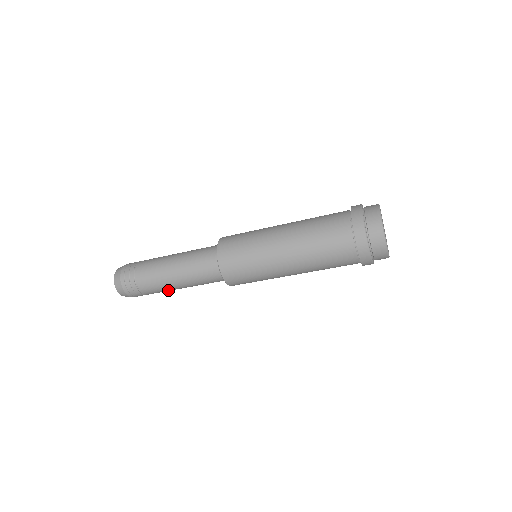
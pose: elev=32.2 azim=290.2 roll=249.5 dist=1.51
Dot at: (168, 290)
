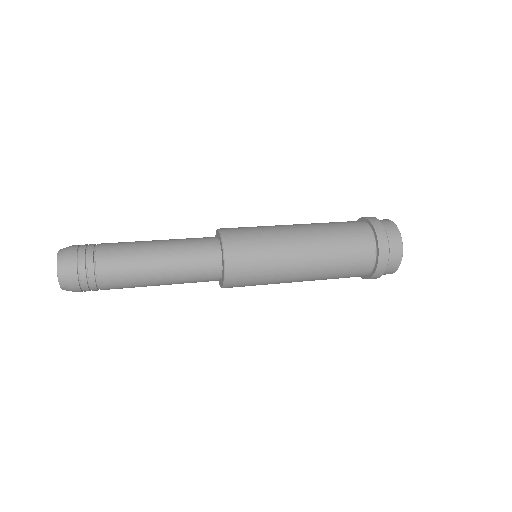
Dot at: occluded
